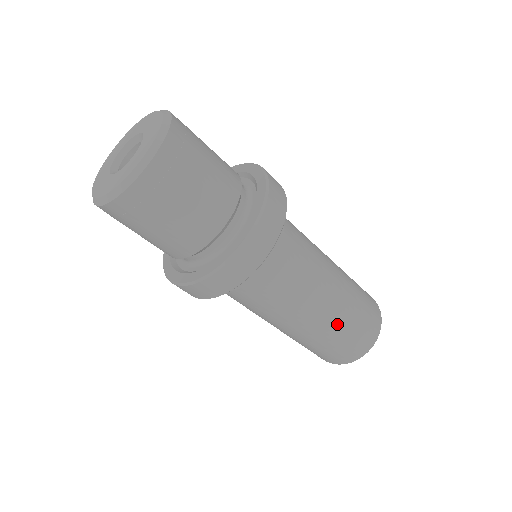
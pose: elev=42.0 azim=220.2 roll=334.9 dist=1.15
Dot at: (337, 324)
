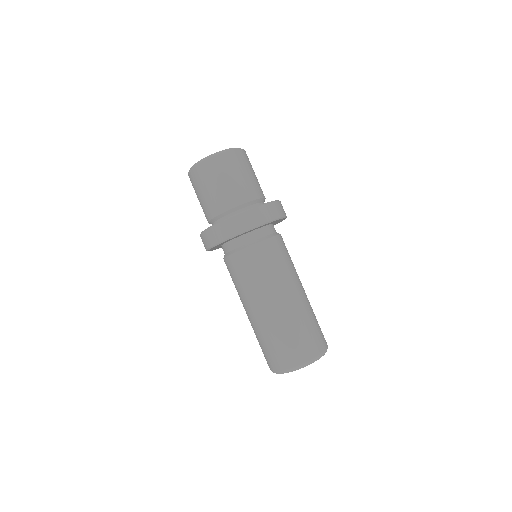
Dot at: (310, 306)
